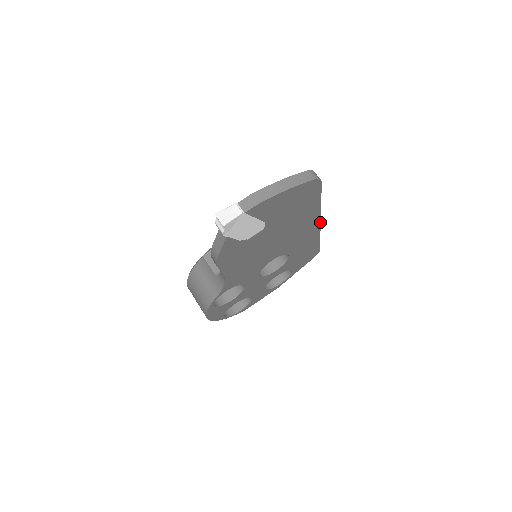
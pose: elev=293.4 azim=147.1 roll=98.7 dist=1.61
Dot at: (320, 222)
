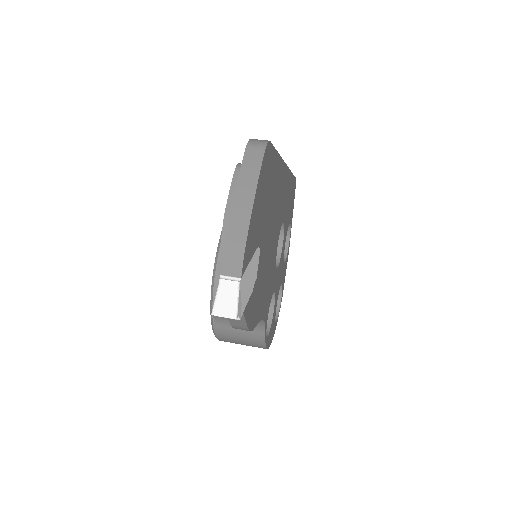
Dot at: (285, 165)
